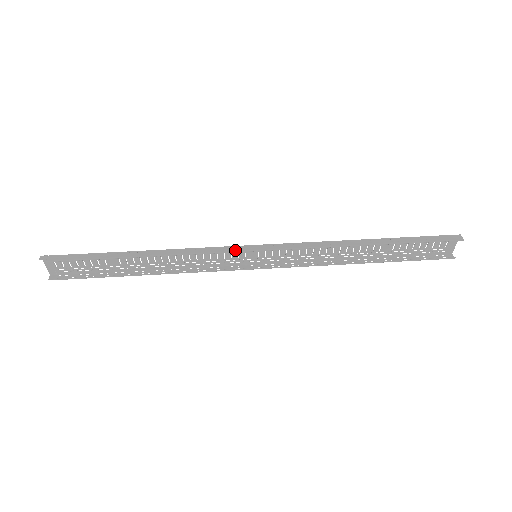
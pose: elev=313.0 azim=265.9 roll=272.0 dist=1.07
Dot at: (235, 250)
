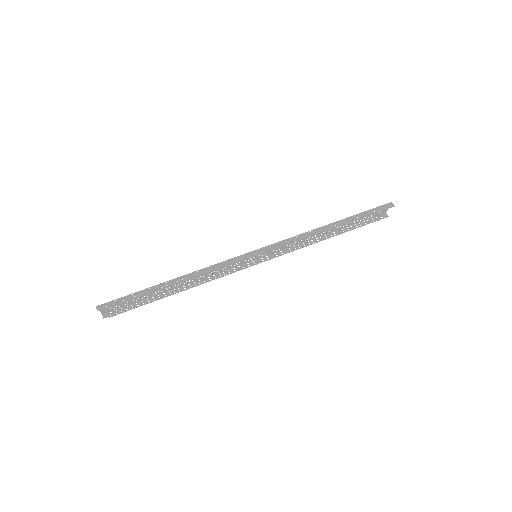
Dot at: (243, 259)
